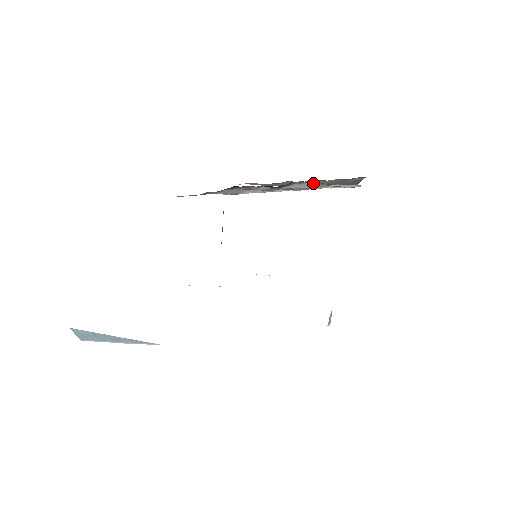
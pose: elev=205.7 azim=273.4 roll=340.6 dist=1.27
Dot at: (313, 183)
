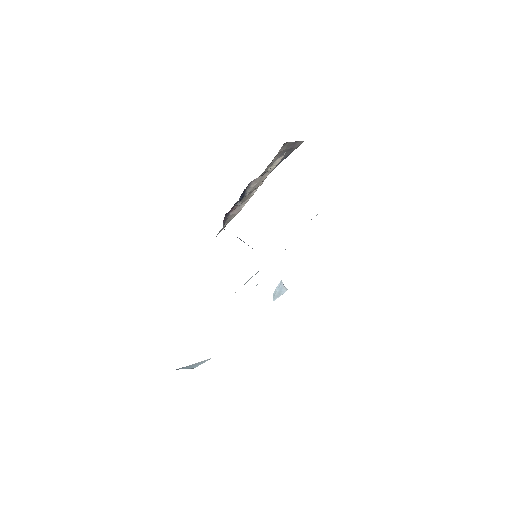
Dot at: (254, 181)
